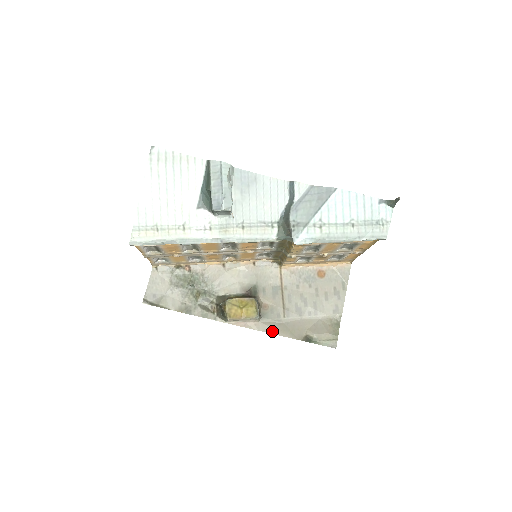
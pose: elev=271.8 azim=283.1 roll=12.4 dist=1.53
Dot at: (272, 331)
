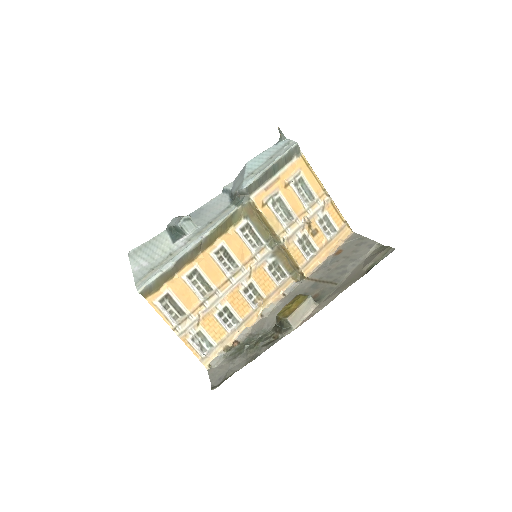
Dot at: (335, 296)
